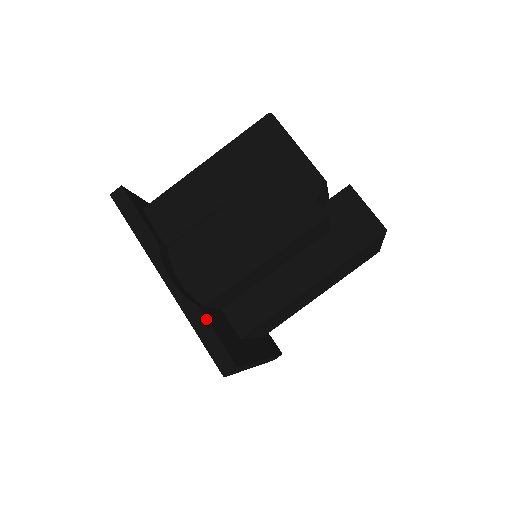
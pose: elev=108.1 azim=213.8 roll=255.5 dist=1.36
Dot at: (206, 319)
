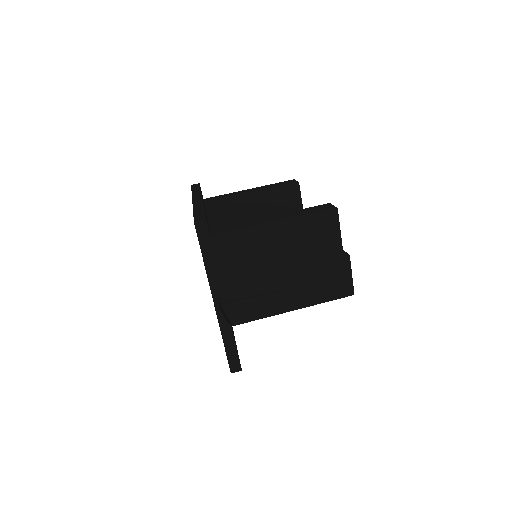
Dot at: (234, 338)
